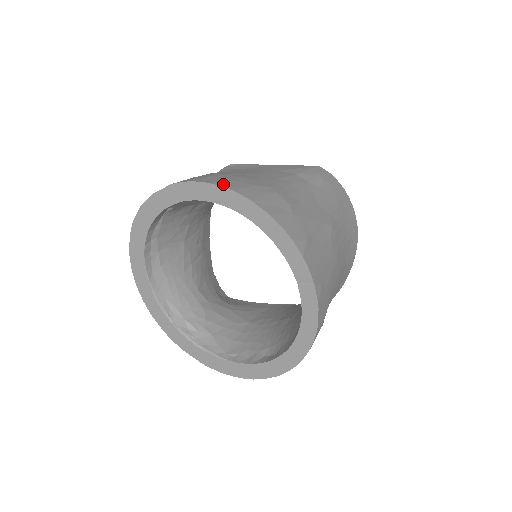
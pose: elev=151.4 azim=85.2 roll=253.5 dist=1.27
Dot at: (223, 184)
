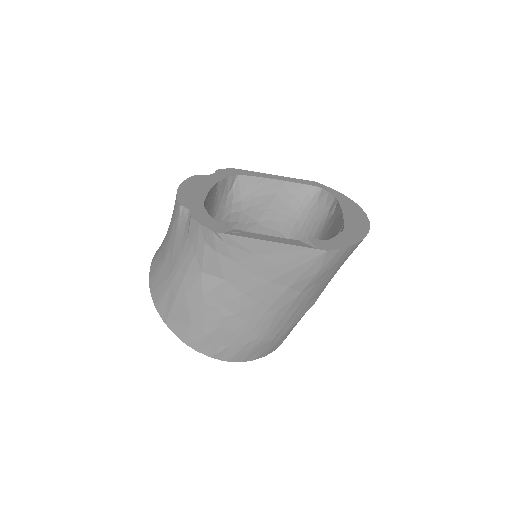
Dot at: (219, 357)
